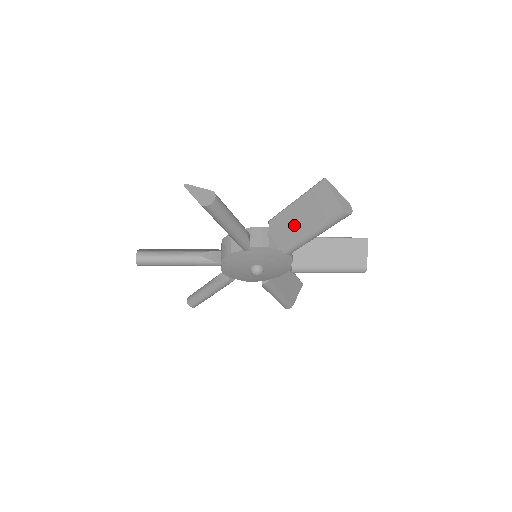
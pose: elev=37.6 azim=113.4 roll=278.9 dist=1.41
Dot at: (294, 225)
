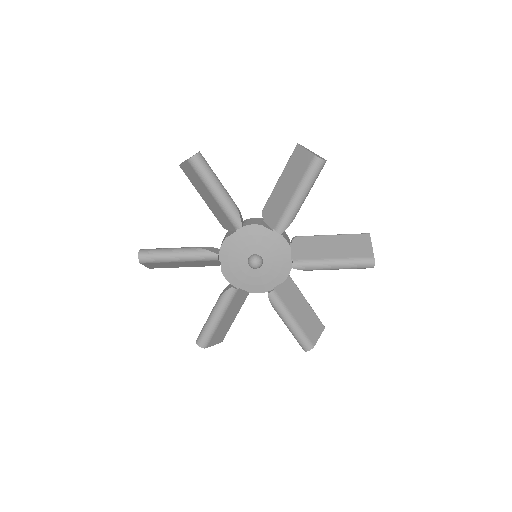
Dot at: (321, 248)
